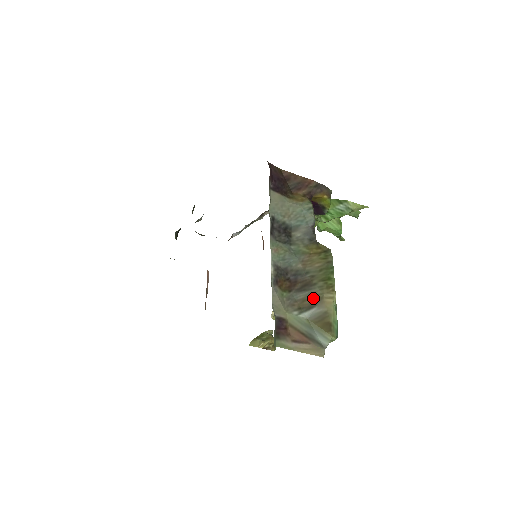
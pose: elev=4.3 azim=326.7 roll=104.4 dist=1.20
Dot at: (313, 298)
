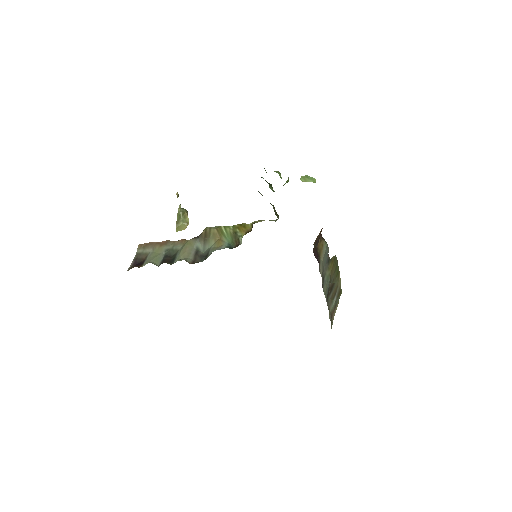
Dot at: (335, 289)
